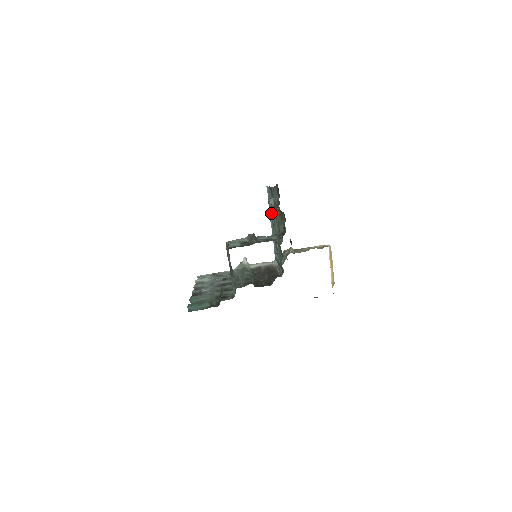
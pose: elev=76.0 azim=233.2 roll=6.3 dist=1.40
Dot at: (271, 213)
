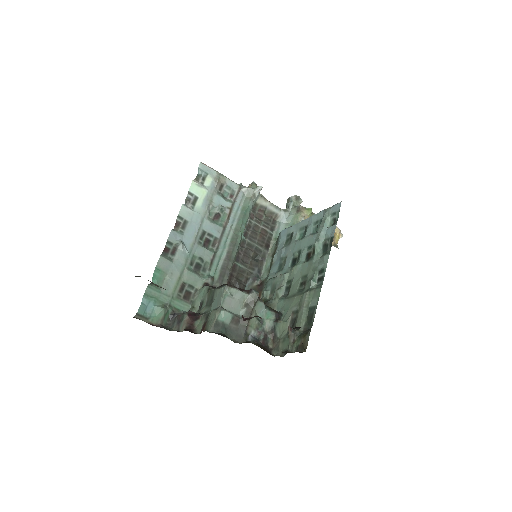
Dot at: (316, 220)
